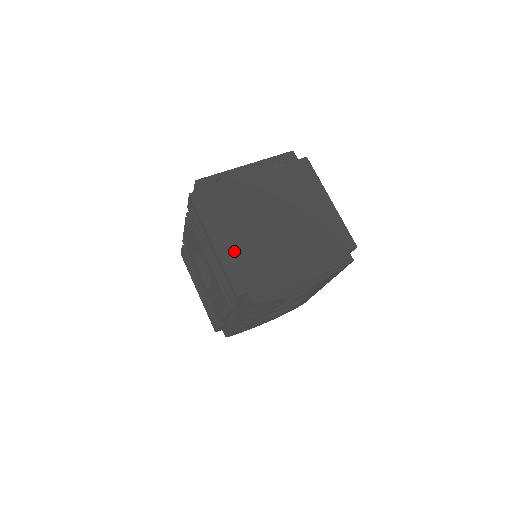
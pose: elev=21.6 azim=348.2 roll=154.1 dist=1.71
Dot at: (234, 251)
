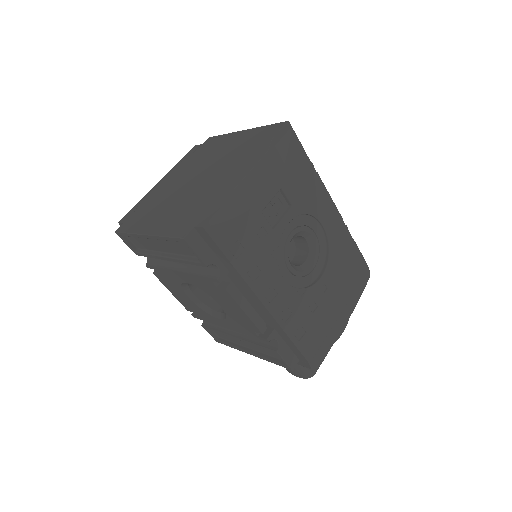
Dot at: (167, 221)
